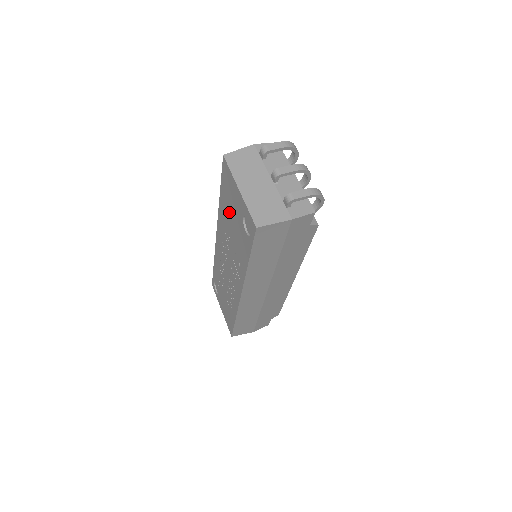
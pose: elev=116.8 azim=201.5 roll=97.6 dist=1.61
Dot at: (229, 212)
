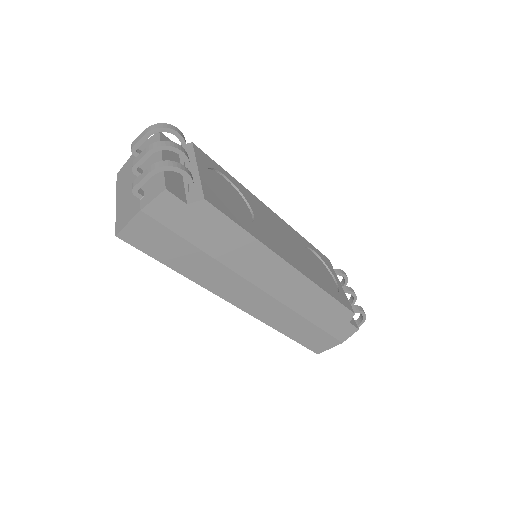
Dot at: occluded
